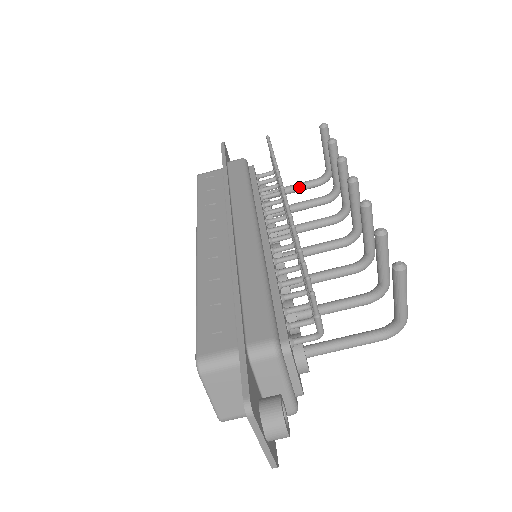
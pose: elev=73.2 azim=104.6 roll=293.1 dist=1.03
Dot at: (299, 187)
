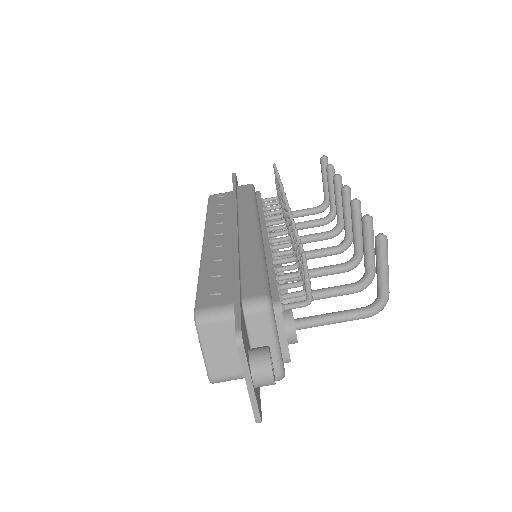
Dot at: (299, 213)
